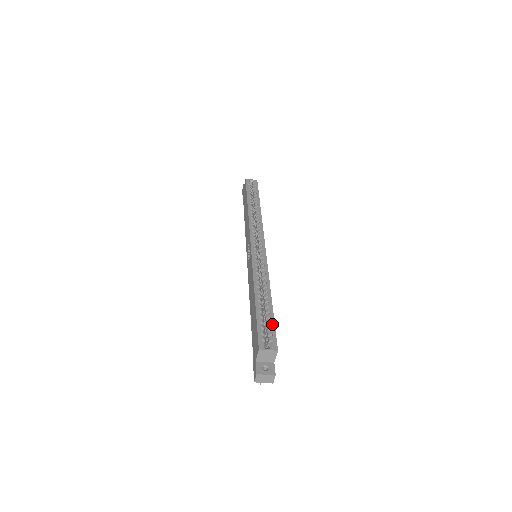
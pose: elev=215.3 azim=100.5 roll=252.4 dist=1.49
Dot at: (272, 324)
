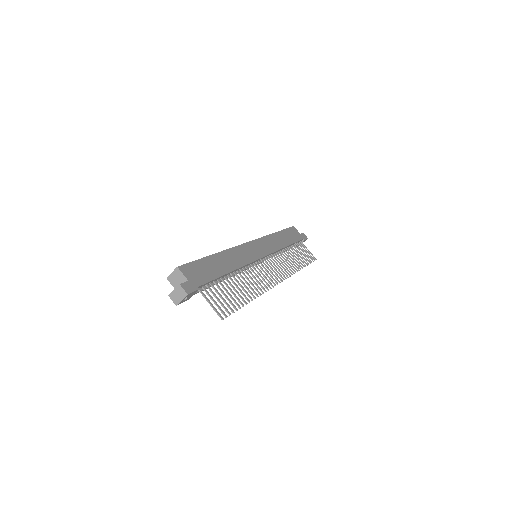
Dot at: (194, 262)
